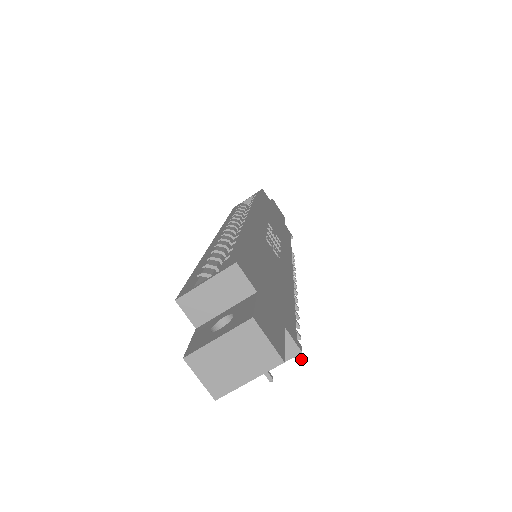
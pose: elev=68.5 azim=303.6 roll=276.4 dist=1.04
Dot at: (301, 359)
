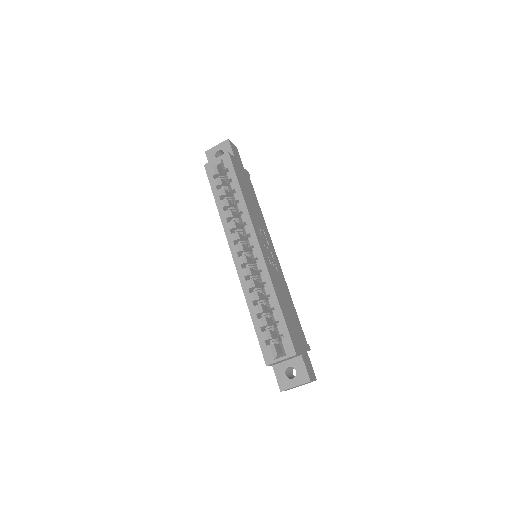
Dot at: occluded
